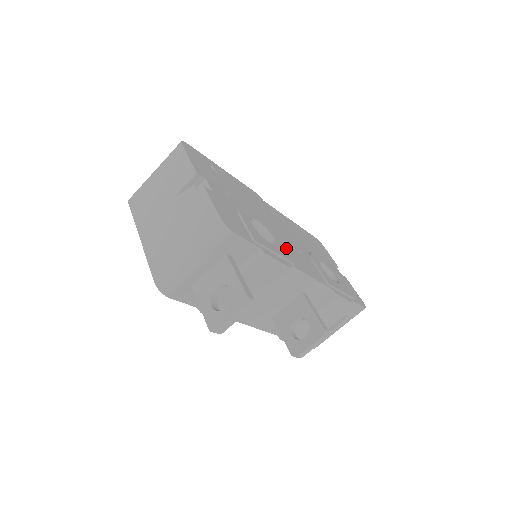
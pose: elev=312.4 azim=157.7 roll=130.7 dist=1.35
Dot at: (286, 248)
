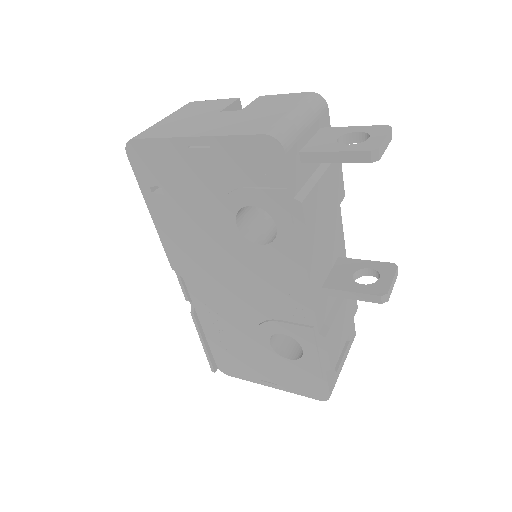
Dot at: occluded
